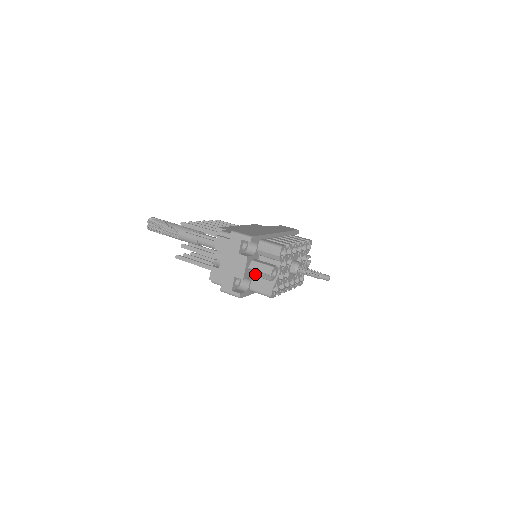
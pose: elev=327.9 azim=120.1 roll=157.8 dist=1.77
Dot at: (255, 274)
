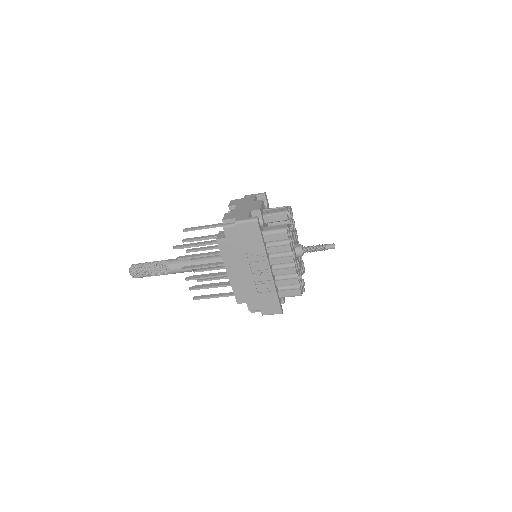
Dot at: (269, 214)
